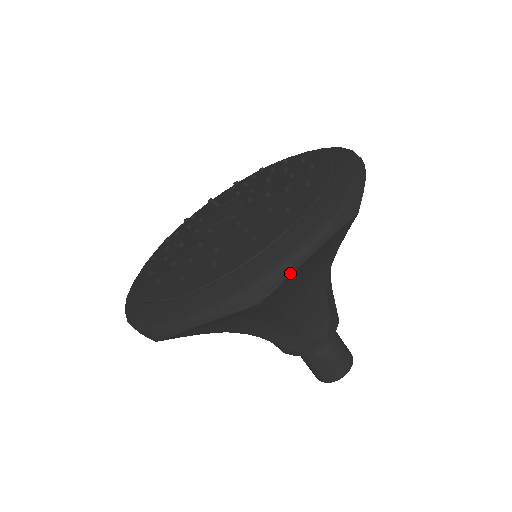
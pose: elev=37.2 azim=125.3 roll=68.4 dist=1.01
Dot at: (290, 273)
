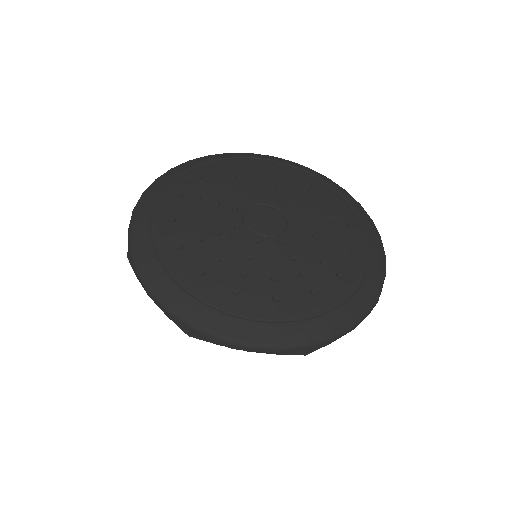
Dot at: occluded
